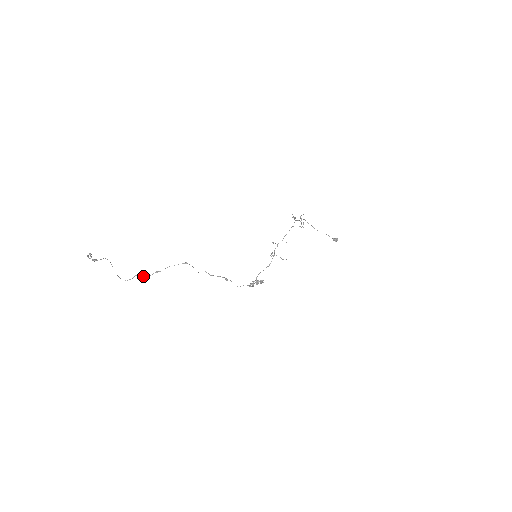
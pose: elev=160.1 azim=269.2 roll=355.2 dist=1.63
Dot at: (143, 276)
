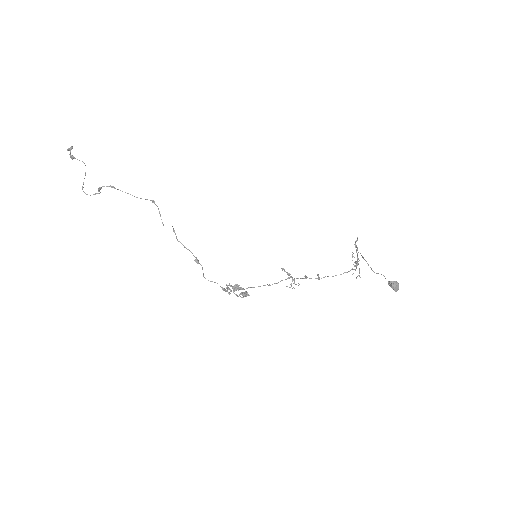
Dot at: (99, 188)
